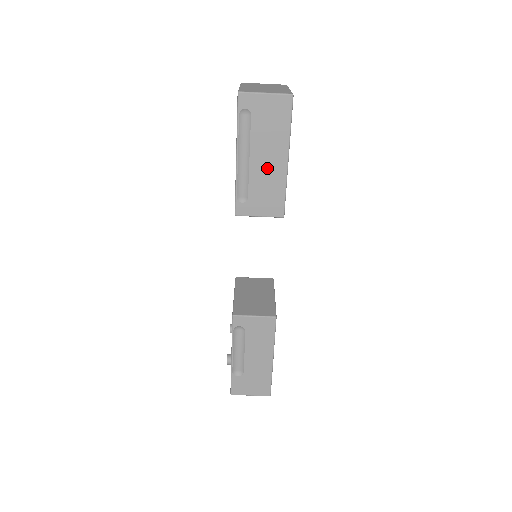
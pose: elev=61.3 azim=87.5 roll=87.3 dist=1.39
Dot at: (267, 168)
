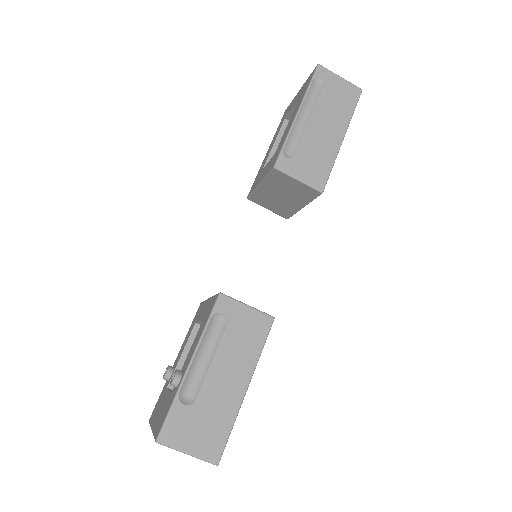
Dot at: (322, 136)
